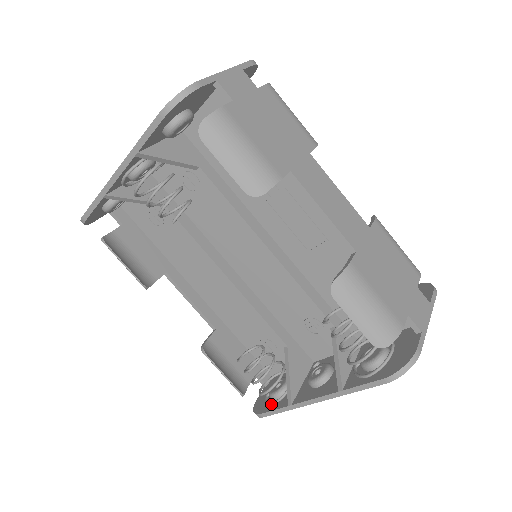
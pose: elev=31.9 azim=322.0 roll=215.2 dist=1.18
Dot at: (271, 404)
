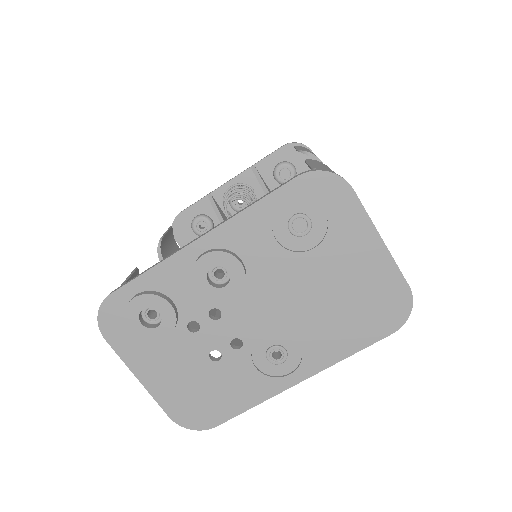
Dot at: occluded
